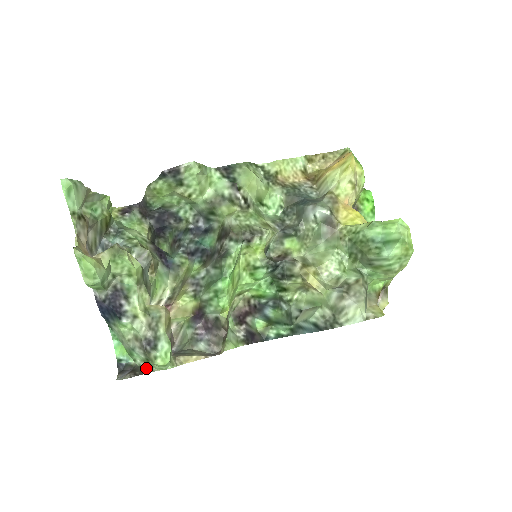
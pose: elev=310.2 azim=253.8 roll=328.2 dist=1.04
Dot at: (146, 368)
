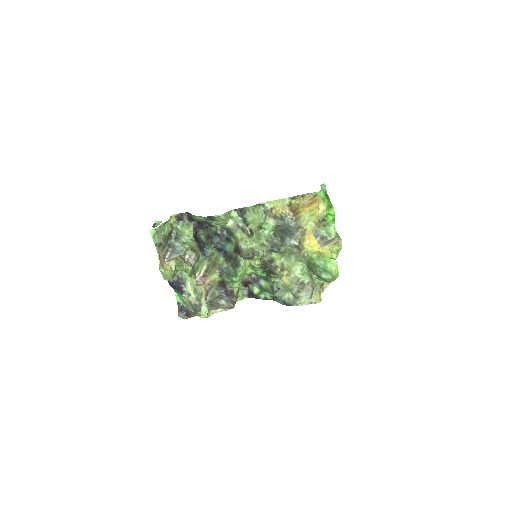
Dot at: (194, 313)
